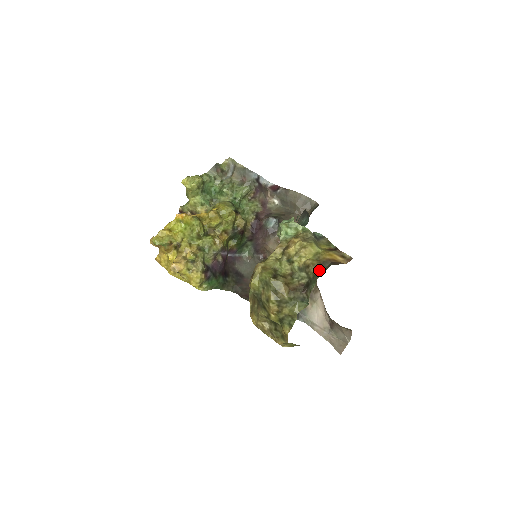
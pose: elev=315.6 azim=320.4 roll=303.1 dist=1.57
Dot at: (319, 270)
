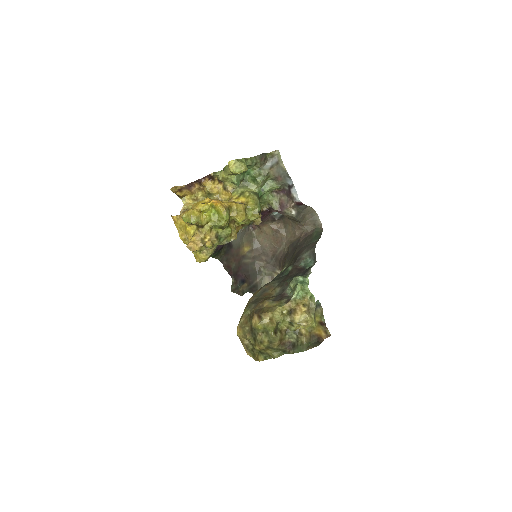
Dot at: (307, 342)
